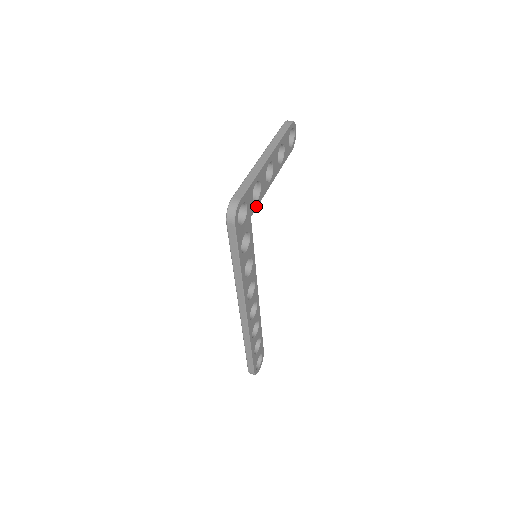
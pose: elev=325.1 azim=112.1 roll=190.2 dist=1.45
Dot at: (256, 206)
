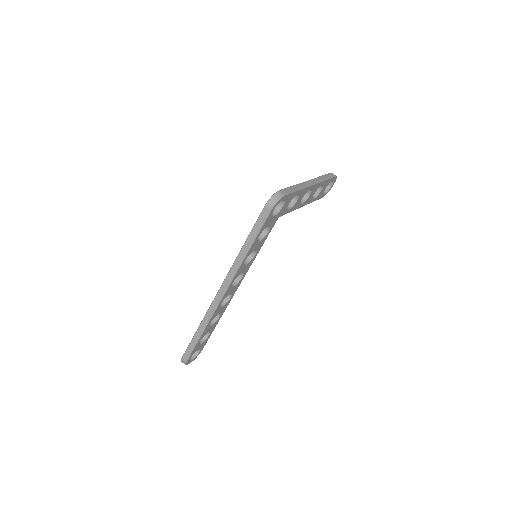
Dot at: (285, 213)
